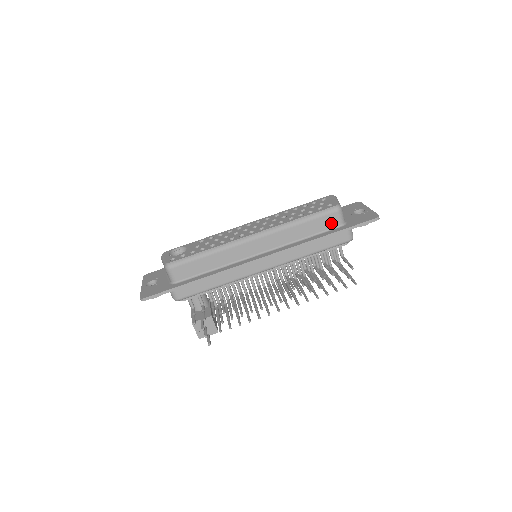
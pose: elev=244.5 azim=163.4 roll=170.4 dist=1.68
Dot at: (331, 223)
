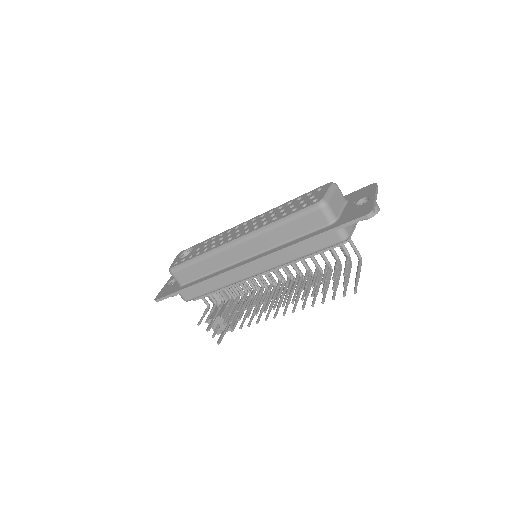
Dot at: (316, 222)
